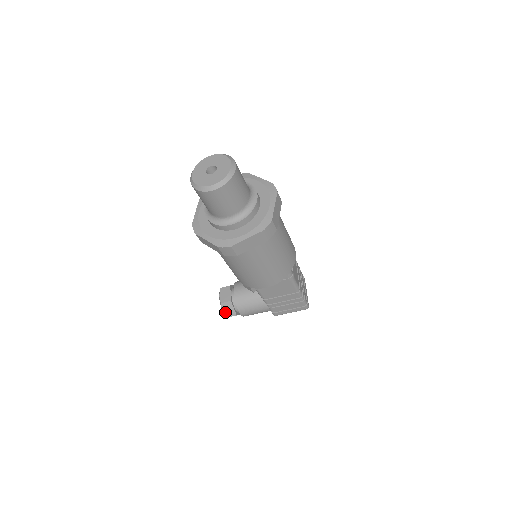
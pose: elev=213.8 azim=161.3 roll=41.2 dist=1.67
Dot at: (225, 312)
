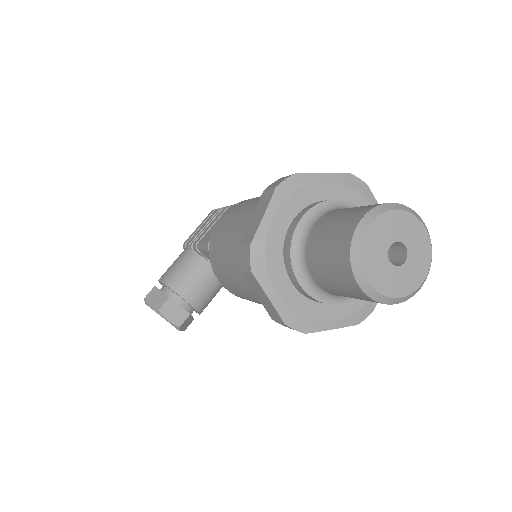
Dot at: (183, 329)
